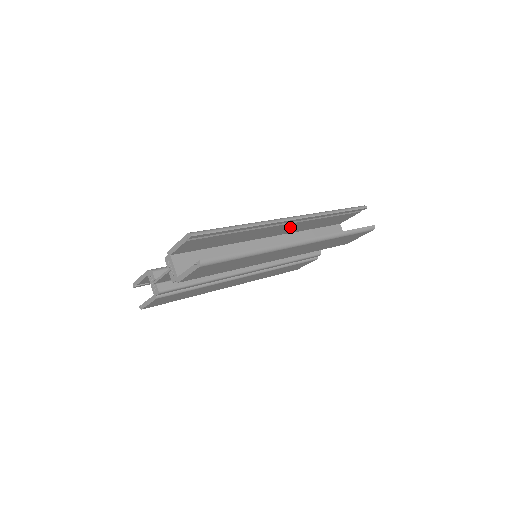
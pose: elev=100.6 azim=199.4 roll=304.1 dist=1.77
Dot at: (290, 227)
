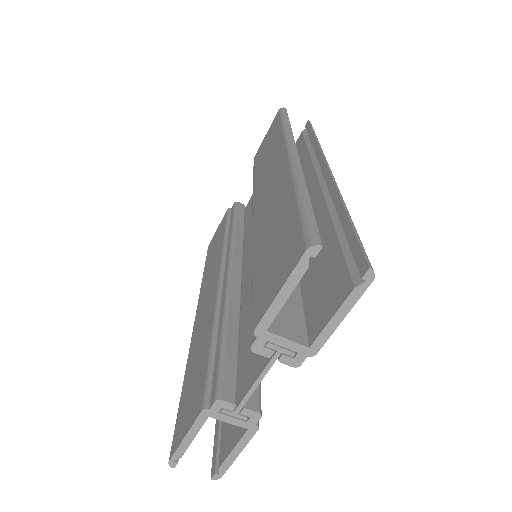
Dot at: occluded
